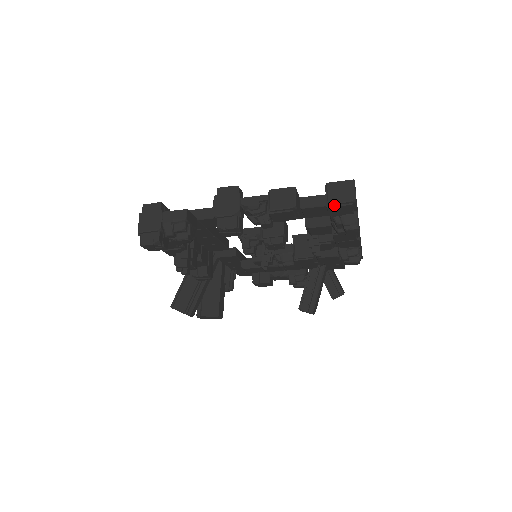
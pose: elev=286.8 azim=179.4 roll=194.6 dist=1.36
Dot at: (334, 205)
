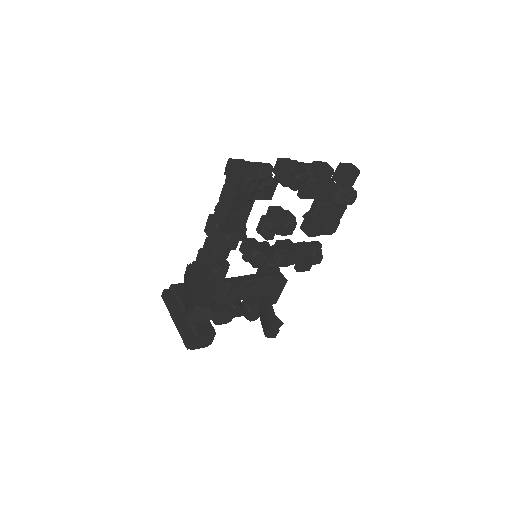
Dot at: (351, 172)
